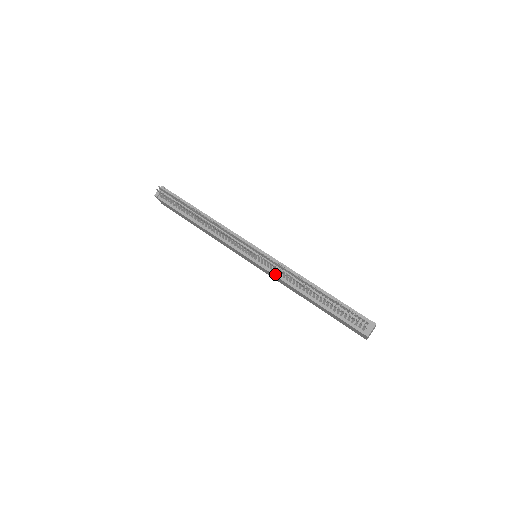
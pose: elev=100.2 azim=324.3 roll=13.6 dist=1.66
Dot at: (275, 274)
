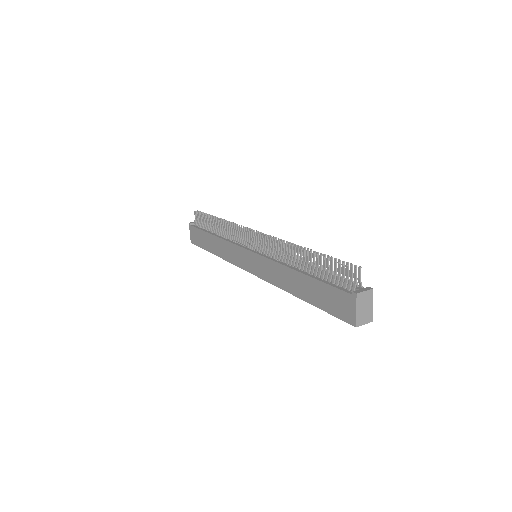
Dot at: (268, 257)
